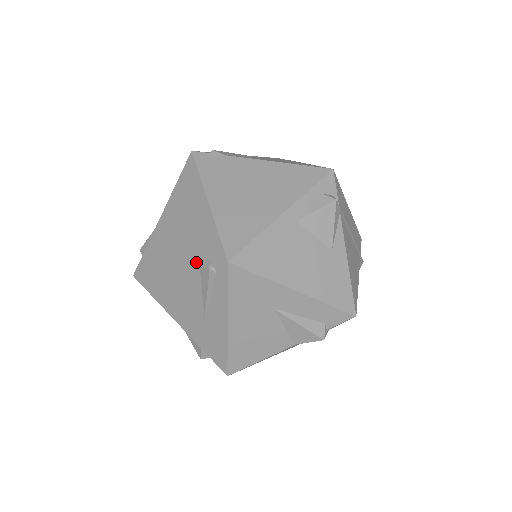
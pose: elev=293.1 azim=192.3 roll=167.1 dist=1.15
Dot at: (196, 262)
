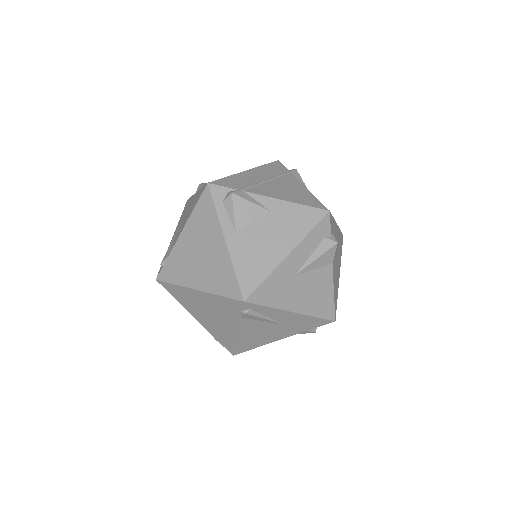
Dot at: (237, 318)
